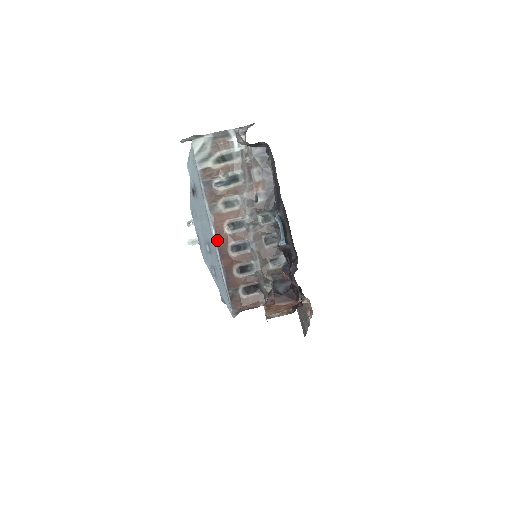
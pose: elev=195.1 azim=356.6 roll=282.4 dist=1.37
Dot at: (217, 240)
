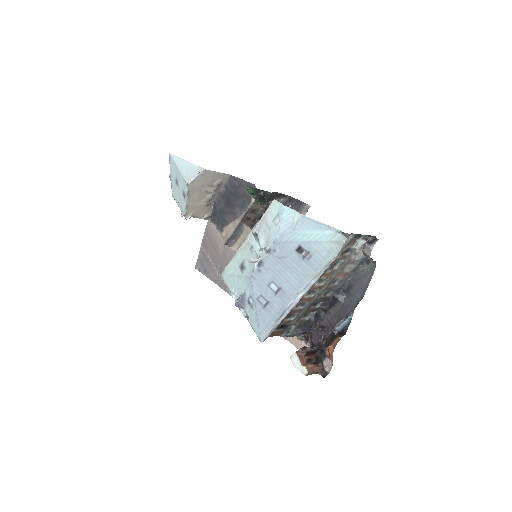
Dot at: occluded
